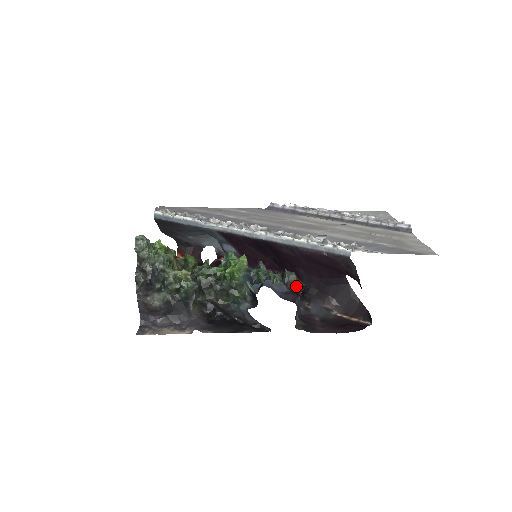
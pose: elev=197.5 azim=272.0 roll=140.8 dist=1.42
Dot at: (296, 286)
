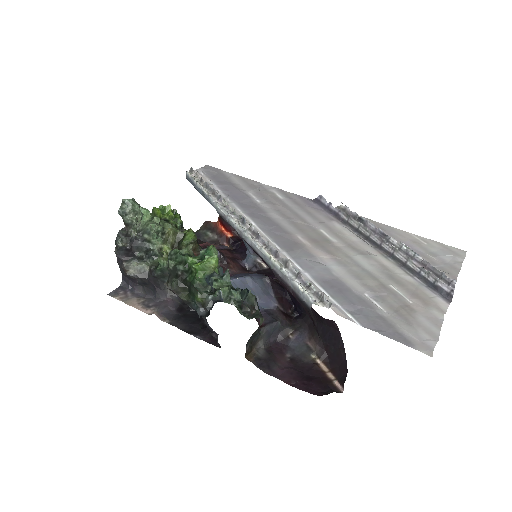
Dot at: (253, 313)
